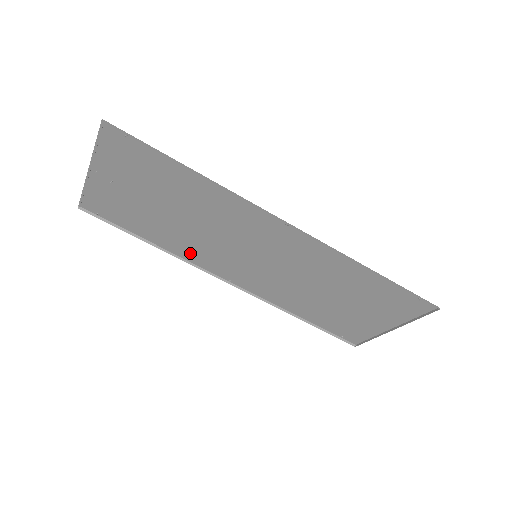
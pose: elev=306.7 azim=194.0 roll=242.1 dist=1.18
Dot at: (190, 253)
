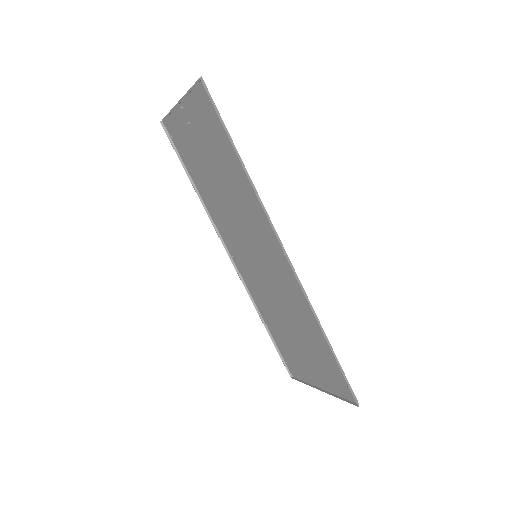
Dot at: (216, 215)
